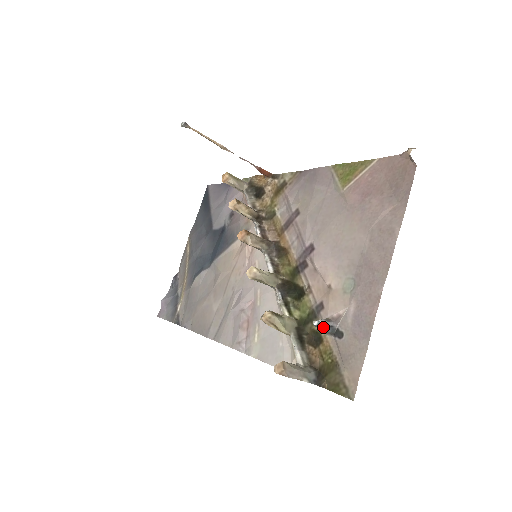
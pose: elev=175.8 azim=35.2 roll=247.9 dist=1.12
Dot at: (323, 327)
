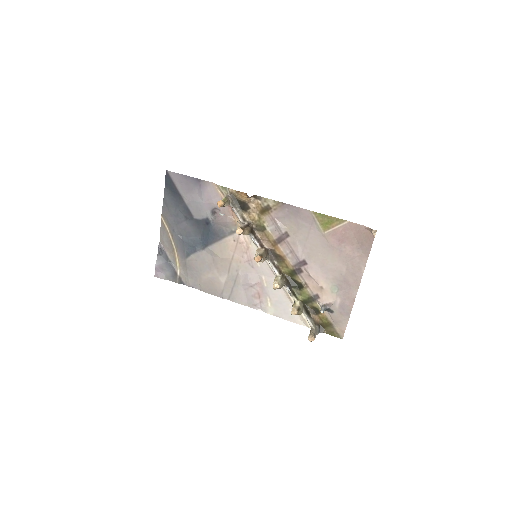
Dot at: occluded
